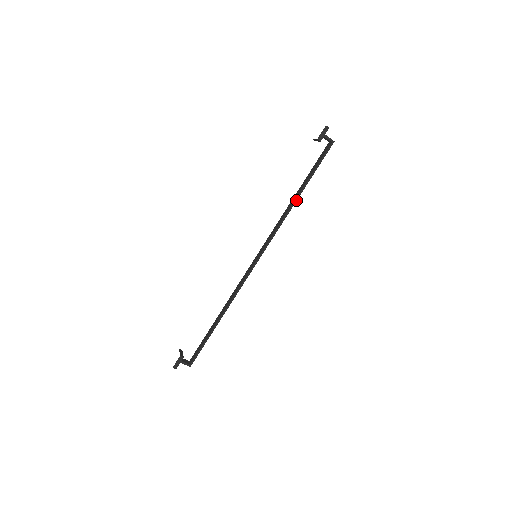
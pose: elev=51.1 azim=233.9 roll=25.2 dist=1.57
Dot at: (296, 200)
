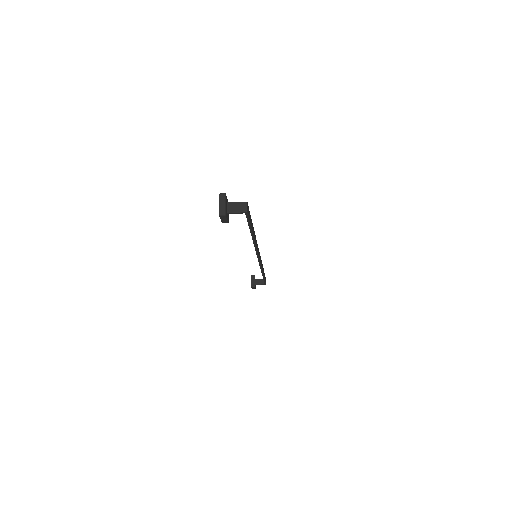
Dot at: (253, 240)
